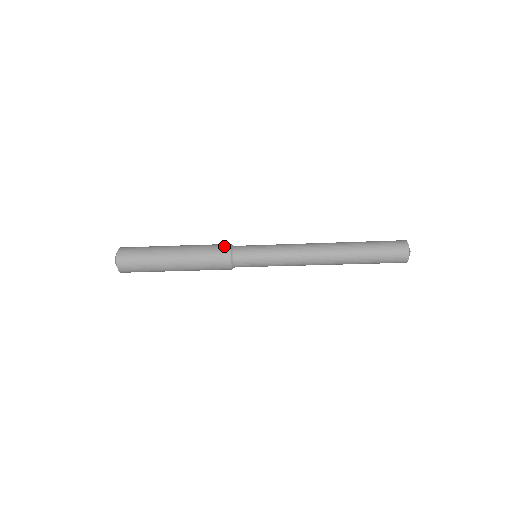
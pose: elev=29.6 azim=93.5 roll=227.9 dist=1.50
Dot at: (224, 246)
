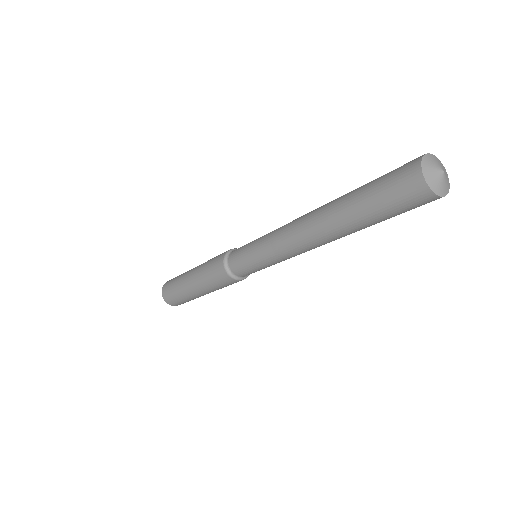
Dot at: (220, 270)
